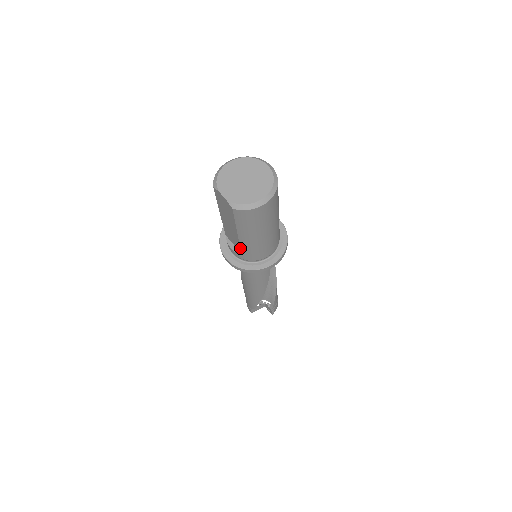
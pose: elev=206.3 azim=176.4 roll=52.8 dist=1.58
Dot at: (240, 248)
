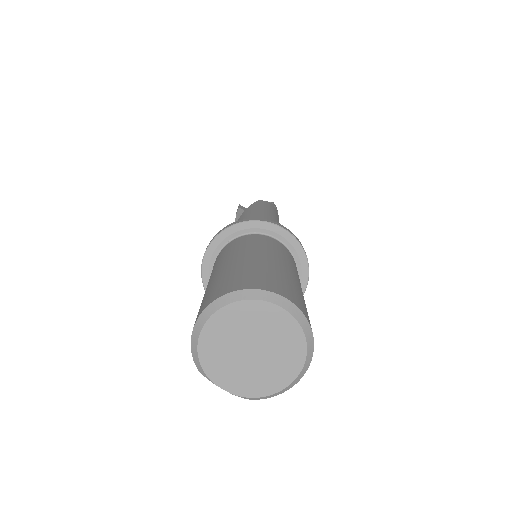
Dot at: occluded
